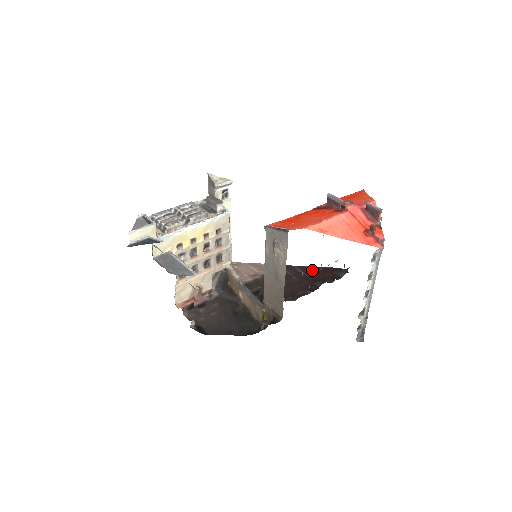
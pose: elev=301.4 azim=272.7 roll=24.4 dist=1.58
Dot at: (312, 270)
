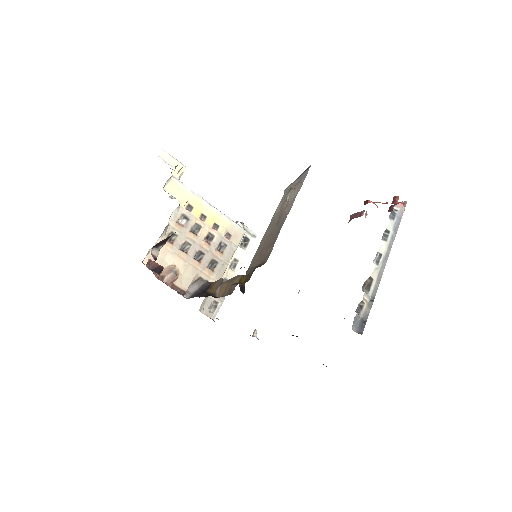
Dot at: occluded
